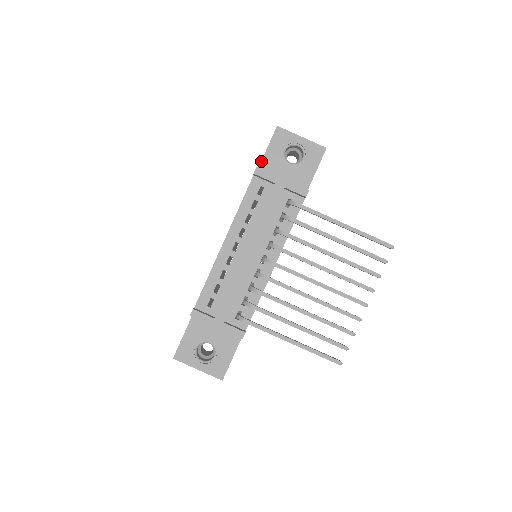
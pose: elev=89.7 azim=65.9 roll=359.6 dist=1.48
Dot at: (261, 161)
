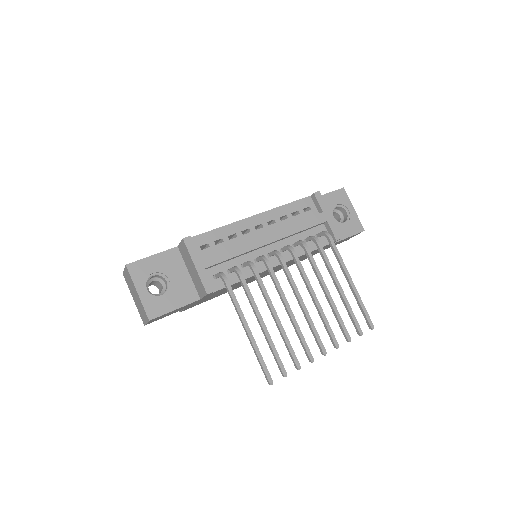
Dot at: occluded
